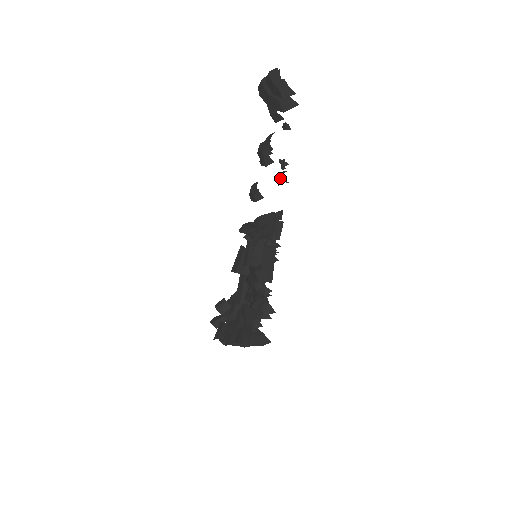
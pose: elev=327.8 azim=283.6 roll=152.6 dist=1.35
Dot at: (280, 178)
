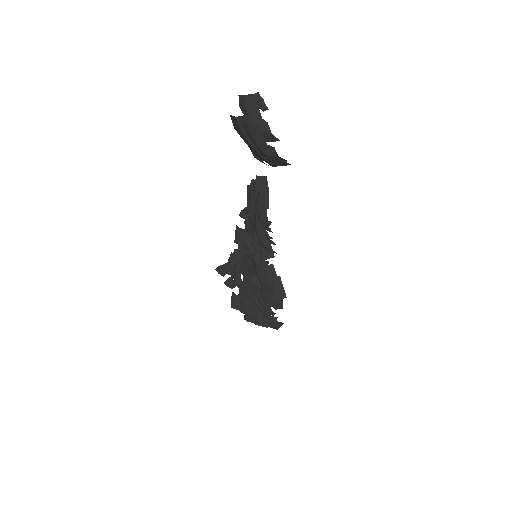
Dot at: occluded
